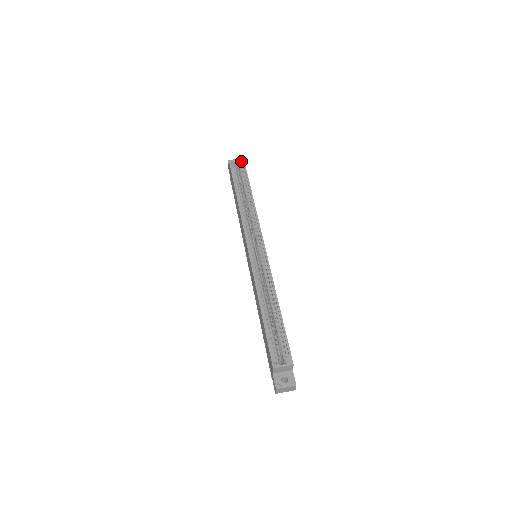
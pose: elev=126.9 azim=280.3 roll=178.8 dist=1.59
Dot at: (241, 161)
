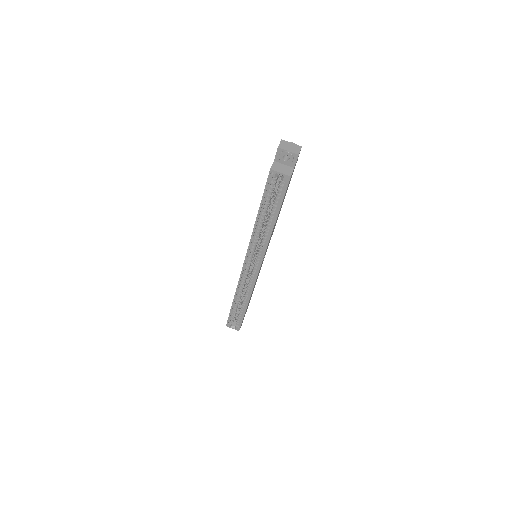
Dot at: (285, 178)
